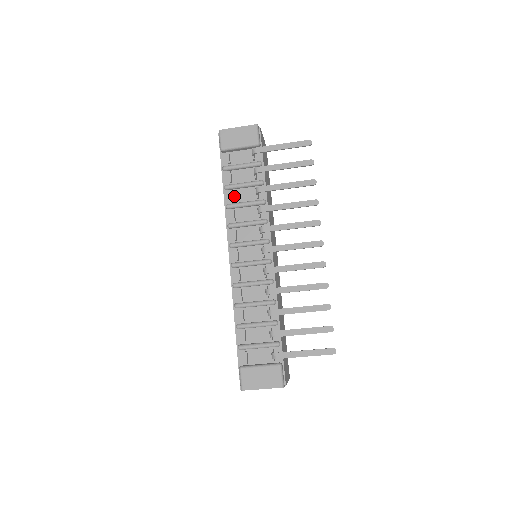
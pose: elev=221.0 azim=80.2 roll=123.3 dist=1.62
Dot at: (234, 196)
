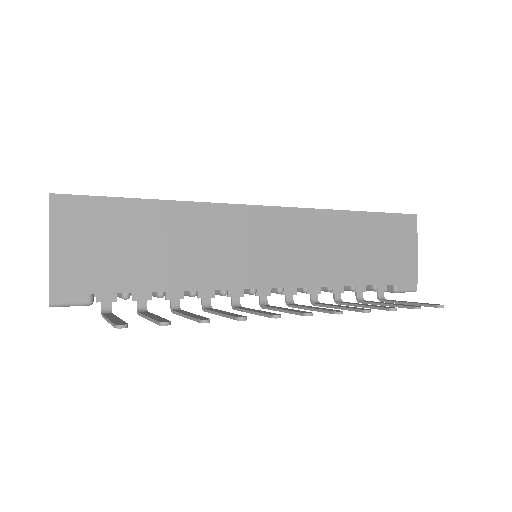
Dot at: occluded
